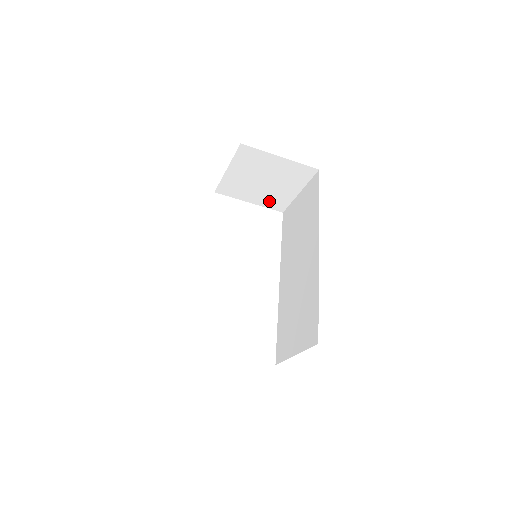
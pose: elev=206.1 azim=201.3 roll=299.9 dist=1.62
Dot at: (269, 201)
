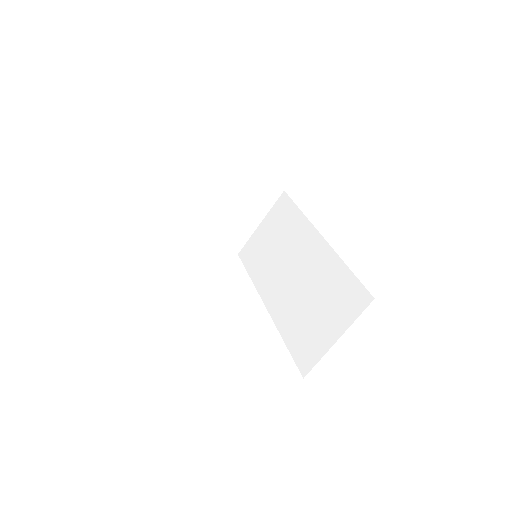
Dot at: (227, 237)
